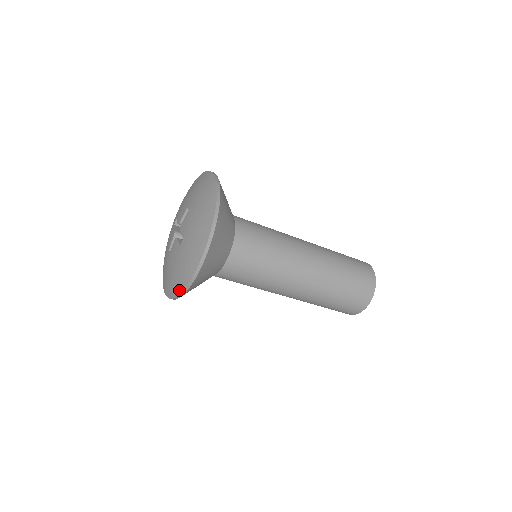
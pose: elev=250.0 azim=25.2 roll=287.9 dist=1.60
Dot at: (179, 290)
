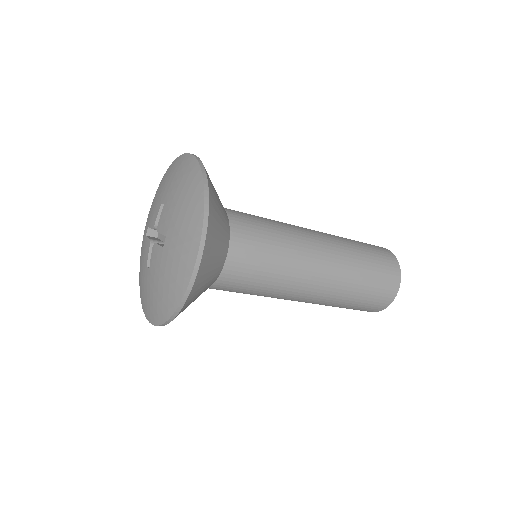
Dot at: (175, 303)
